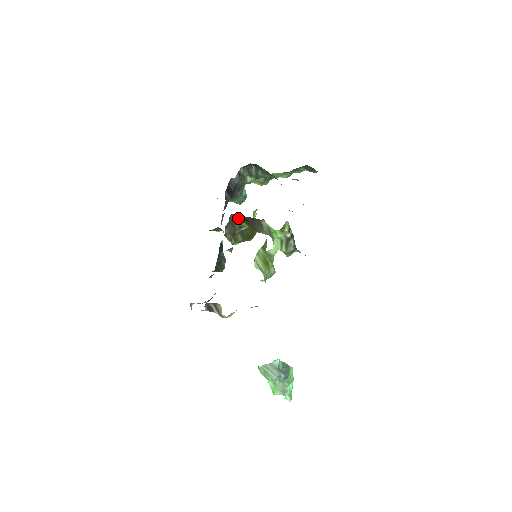
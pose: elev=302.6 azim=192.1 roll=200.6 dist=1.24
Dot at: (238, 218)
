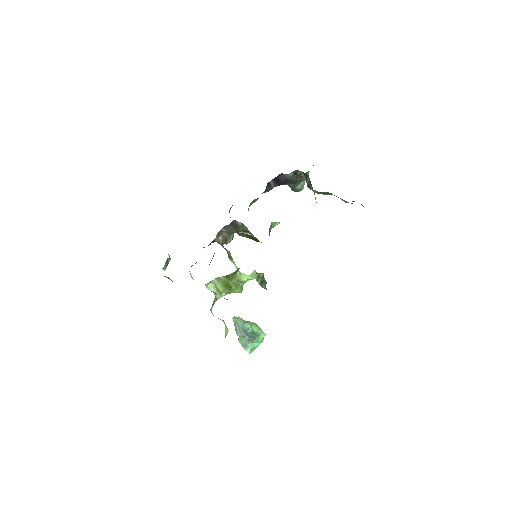
Dot at: occluded
